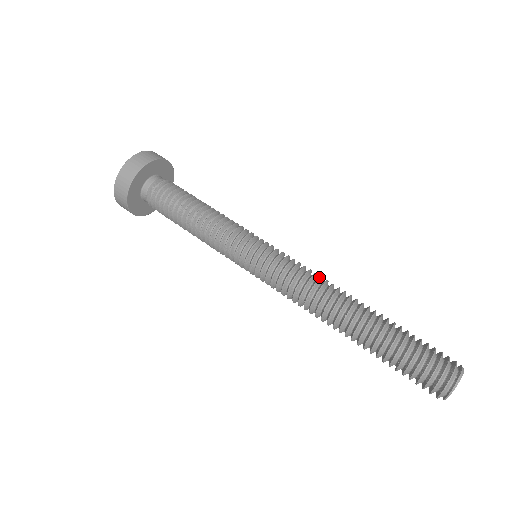
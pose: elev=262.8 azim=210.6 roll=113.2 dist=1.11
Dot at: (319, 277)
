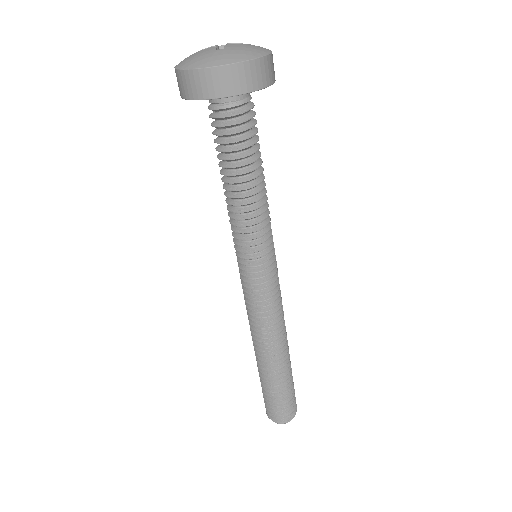
Dot at: (282, 314)
